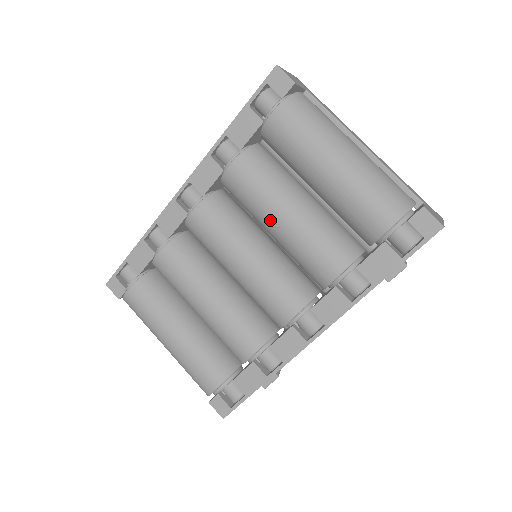
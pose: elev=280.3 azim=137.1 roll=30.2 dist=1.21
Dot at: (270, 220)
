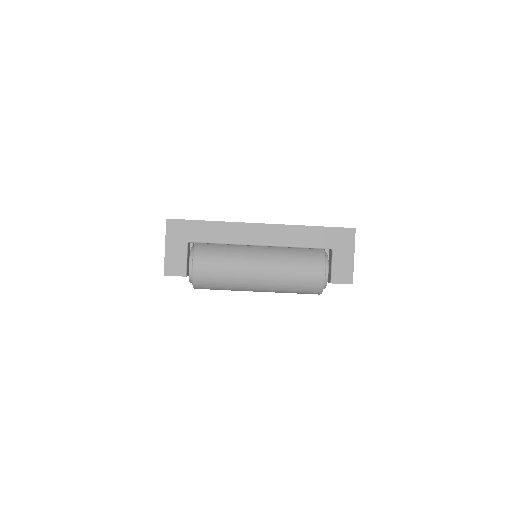
Dot at: occluded
